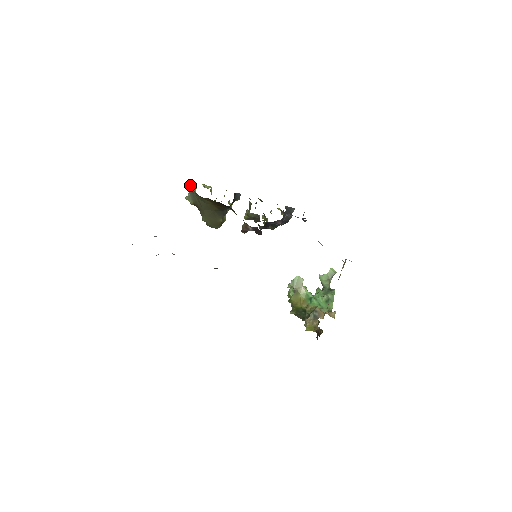
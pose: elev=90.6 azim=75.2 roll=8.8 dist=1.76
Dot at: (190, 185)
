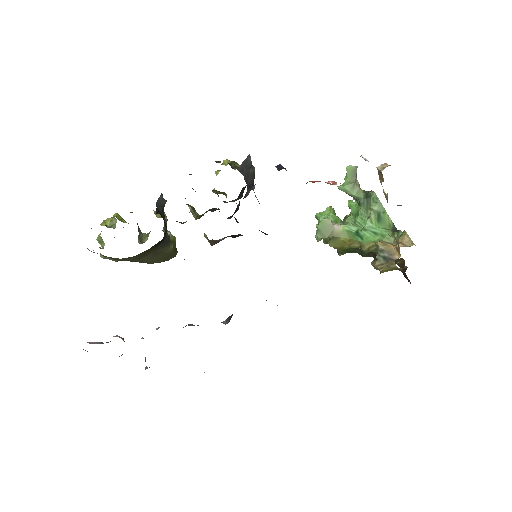
Dot at: occluded
